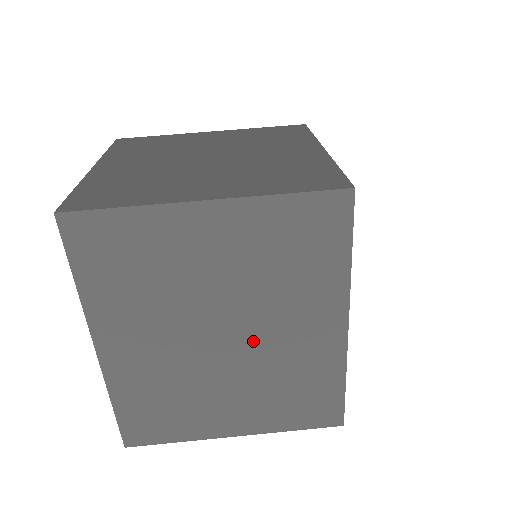
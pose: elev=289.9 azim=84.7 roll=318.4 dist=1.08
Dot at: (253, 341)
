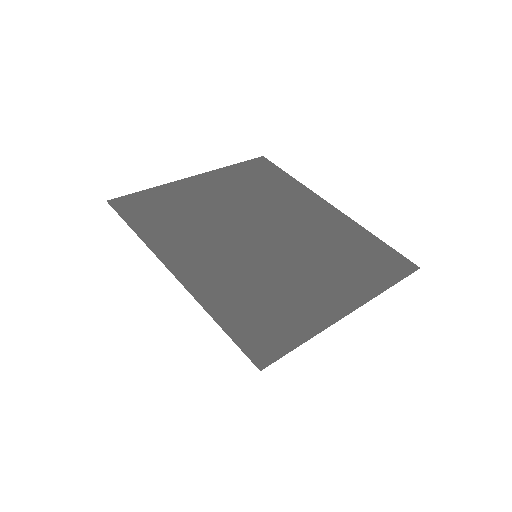
Dot at: (285, 231)
